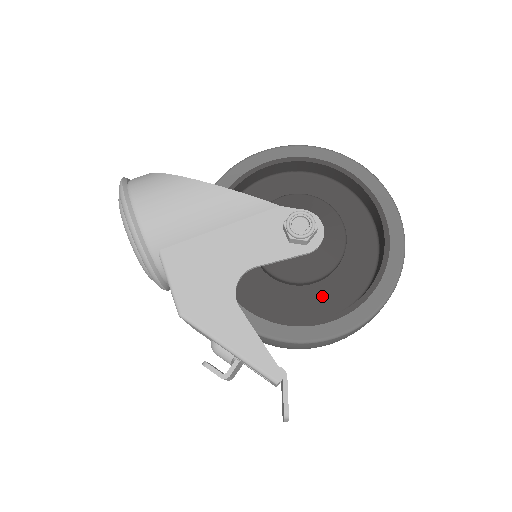
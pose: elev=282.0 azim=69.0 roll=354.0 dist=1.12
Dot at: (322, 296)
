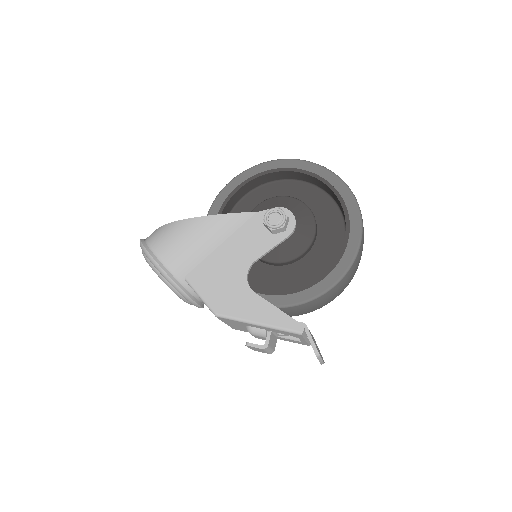
Dot at: (314, 264)
